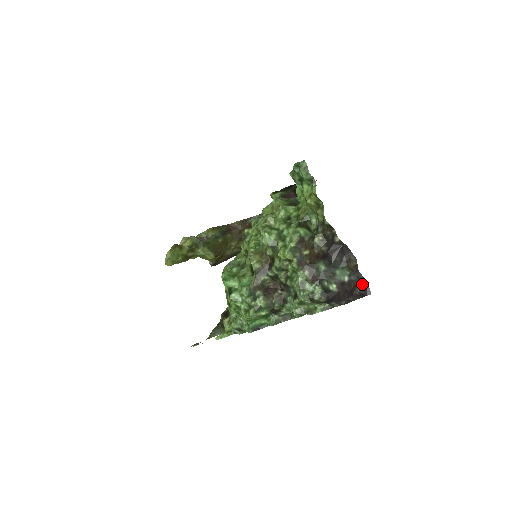
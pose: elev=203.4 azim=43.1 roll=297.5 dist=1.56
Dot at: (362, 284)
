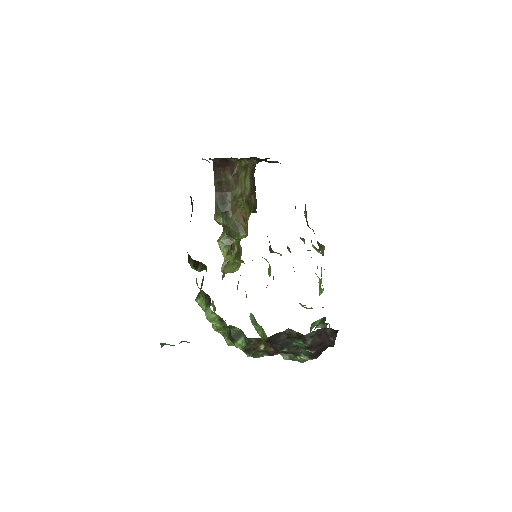
Dot at: (322, 329)
